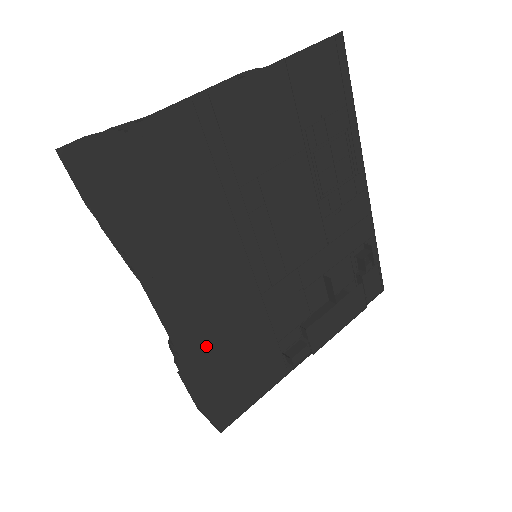
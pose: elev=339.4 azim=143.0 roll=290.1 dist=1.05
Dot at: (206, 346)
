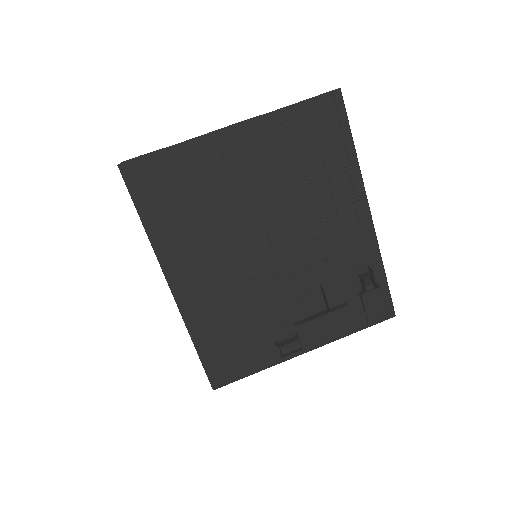
Dot at: (204, 315)
